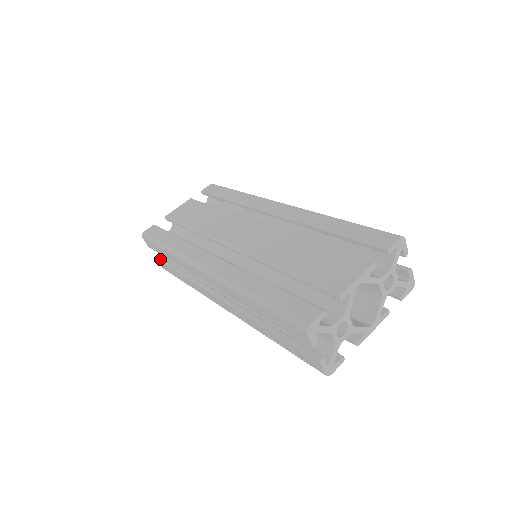
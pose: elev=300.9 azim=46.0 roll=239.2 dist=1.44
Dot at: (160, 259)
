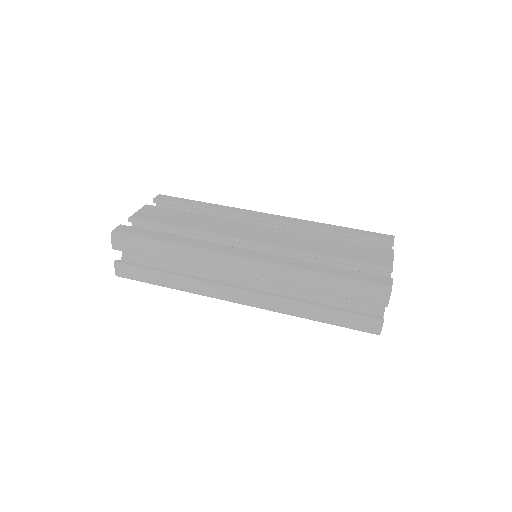
Dot at: (125, 263)
